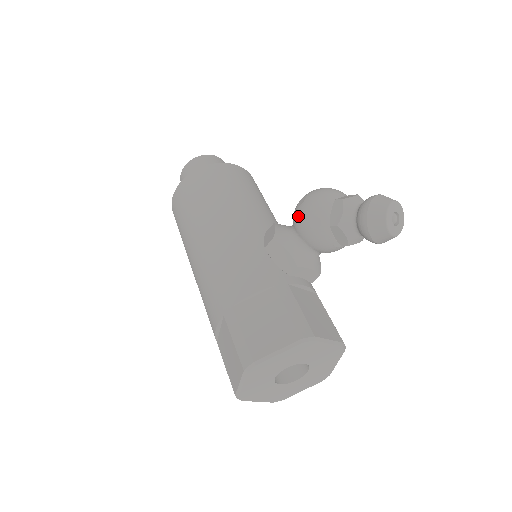
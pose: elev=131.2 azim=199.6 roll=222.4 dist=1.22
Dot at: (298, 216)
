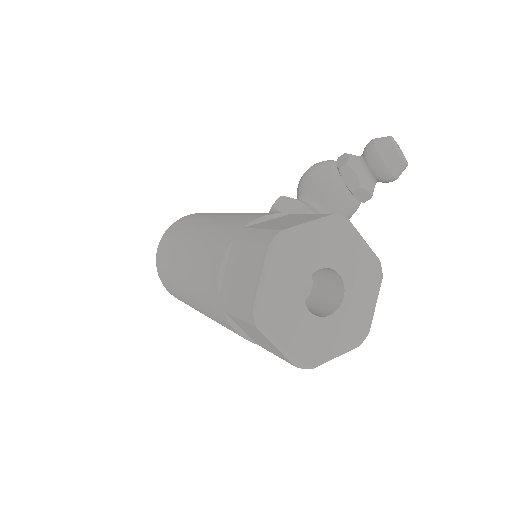
Dot at: (304, 177)
